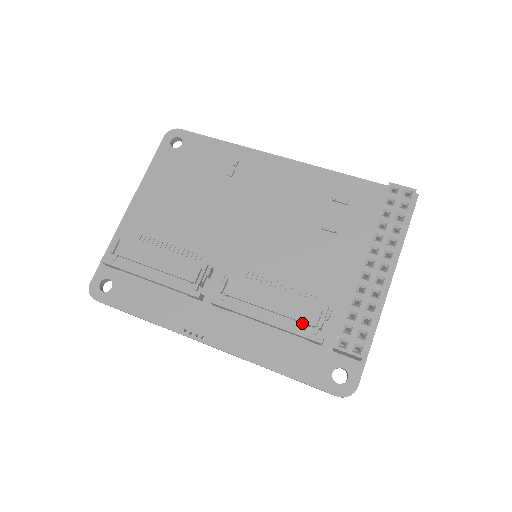
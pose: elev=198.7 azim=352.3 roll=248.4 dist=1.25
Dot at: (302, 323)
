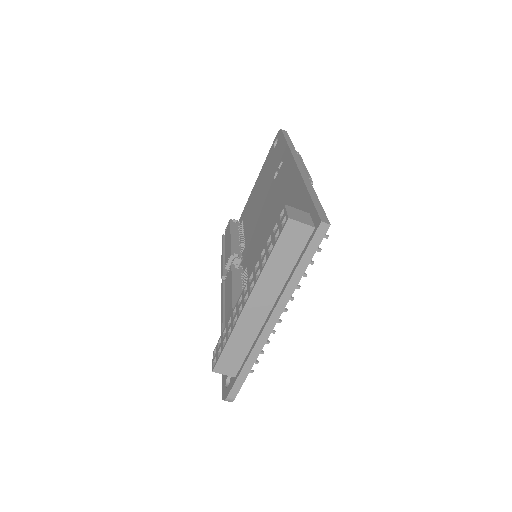
Dot at: occluded
